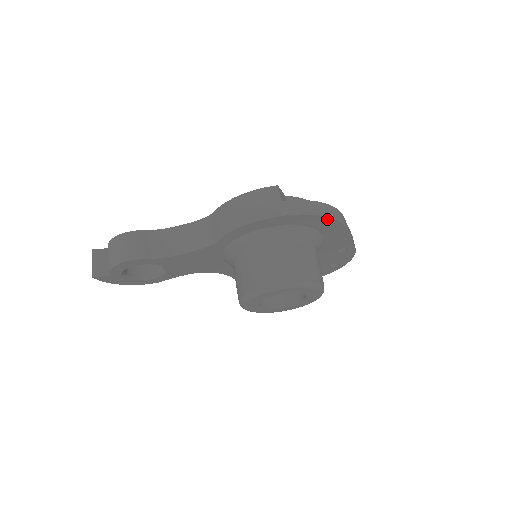
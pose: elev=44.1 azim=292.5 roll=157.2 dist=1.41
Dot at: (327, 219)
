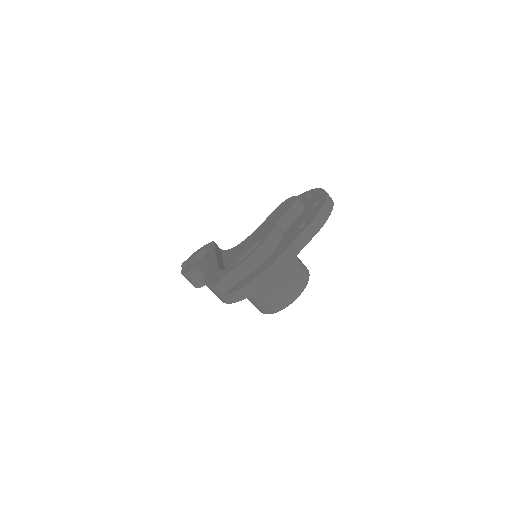
Dot at: (261, 287)
